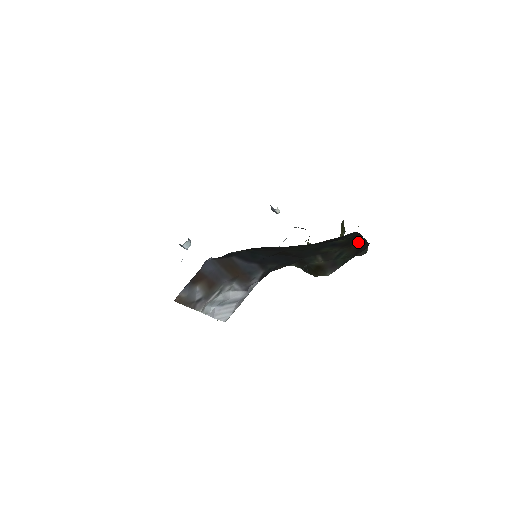
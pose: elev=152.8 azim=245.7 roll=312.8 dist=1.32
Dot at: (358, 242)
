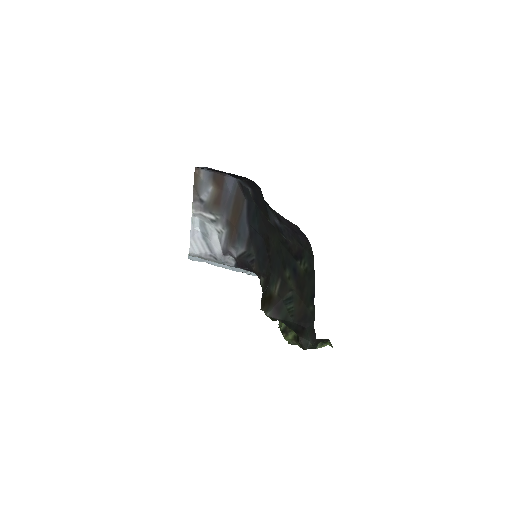
Dot at: (309, 301)
